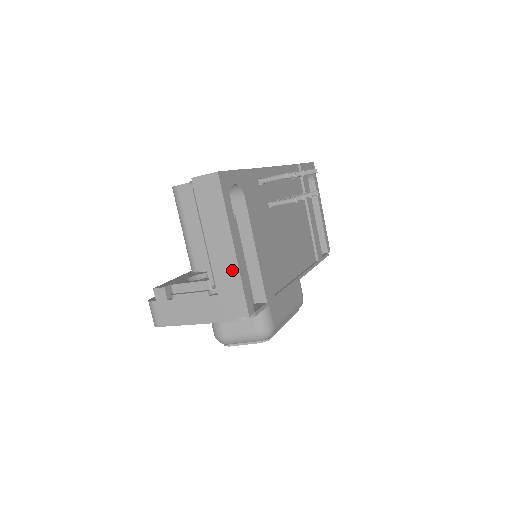
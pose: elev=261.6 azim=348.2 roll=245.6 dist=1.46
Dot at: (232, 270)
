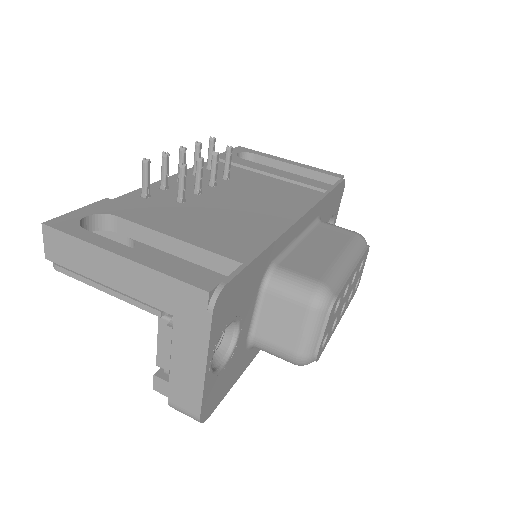
Dot at: (146, 276)
